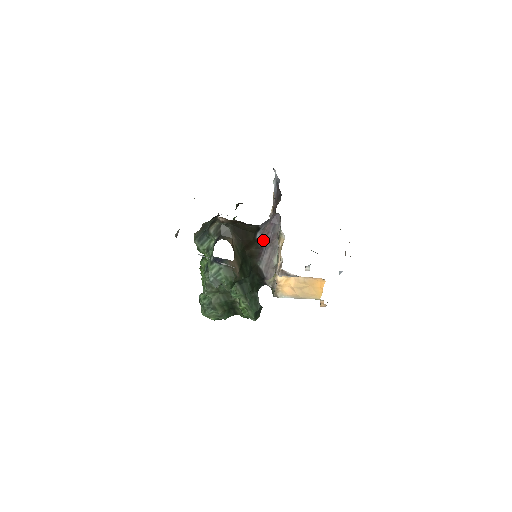
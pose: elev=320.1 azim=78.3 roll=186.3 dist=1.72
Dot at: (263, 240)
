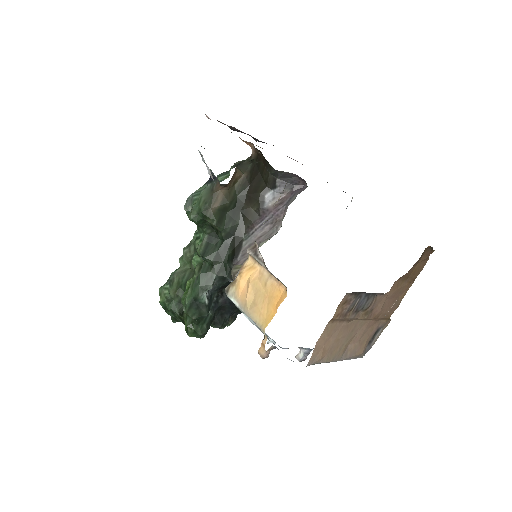
Dot at: (270, 207)
